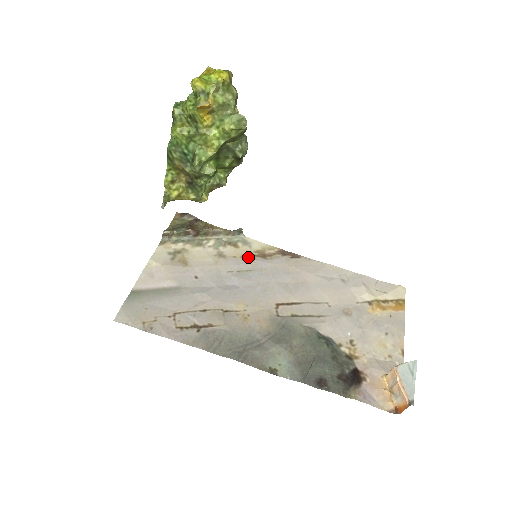
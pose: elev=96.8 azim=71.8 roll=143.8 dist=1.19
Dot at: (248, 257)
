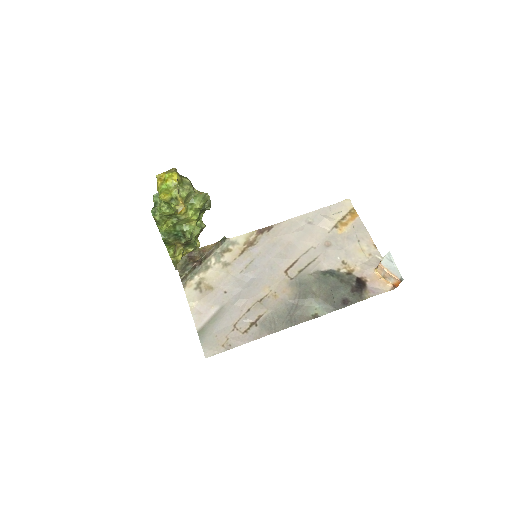
Dot at: (243, 253)
